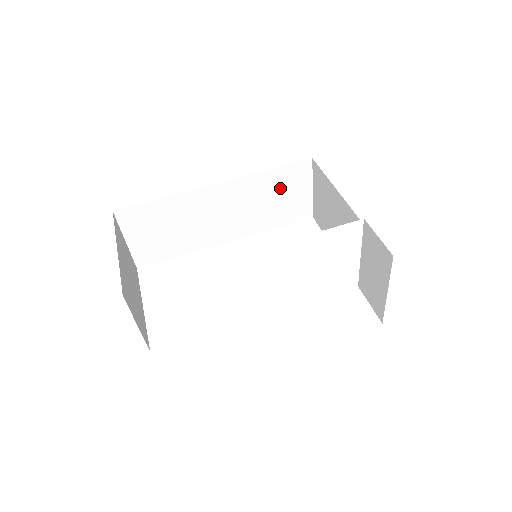
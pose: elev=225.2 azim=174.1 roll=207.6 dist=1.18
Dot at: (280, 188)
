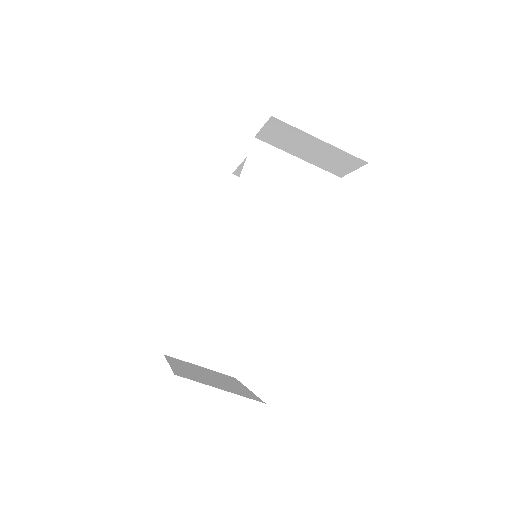
Dot at: occluded
